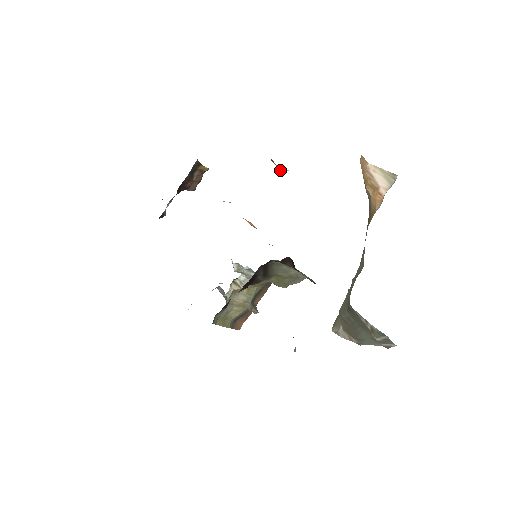
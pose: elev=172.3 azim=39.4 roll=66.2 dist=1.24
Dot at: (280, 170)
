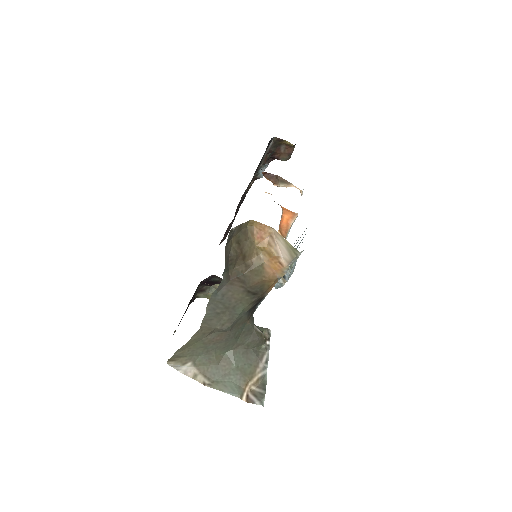
Dot at: (281, 185)
